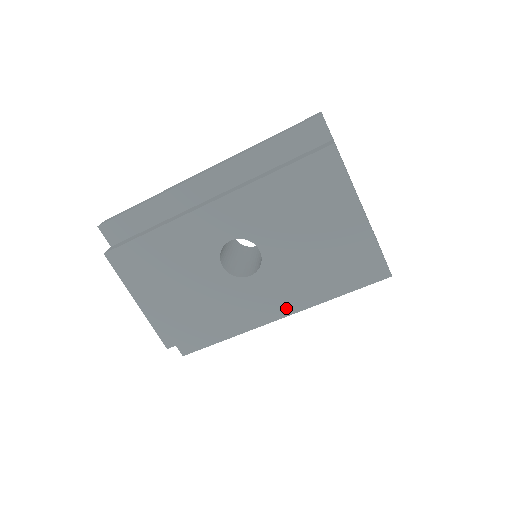
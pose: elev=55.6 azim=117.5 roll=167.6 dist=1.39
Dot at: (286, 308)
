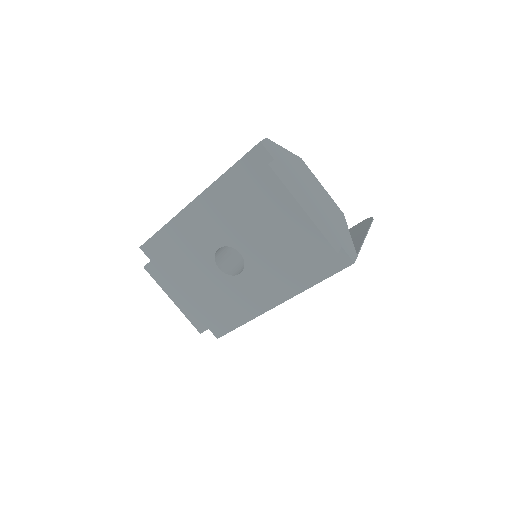
Dot at: (279, 297)
